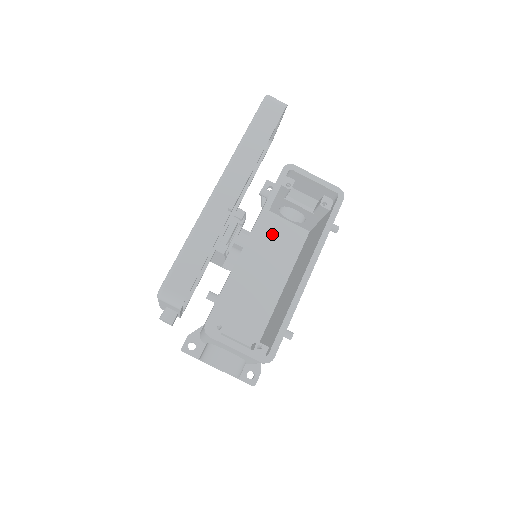
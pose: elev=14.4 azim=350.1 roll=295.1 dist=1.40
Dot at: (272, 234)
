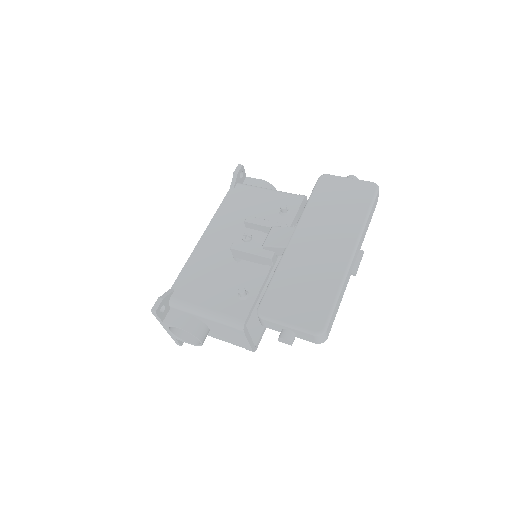
Dot at: occluded
